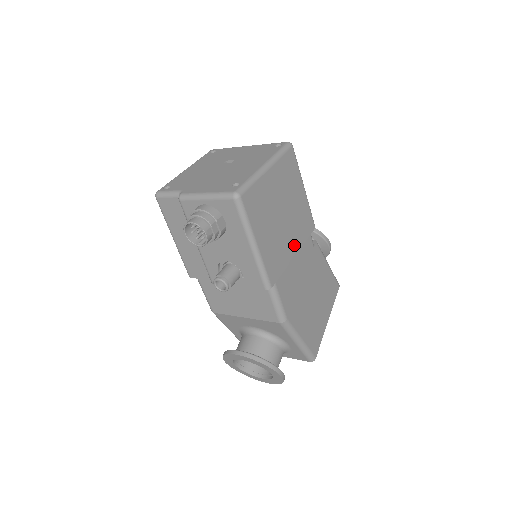
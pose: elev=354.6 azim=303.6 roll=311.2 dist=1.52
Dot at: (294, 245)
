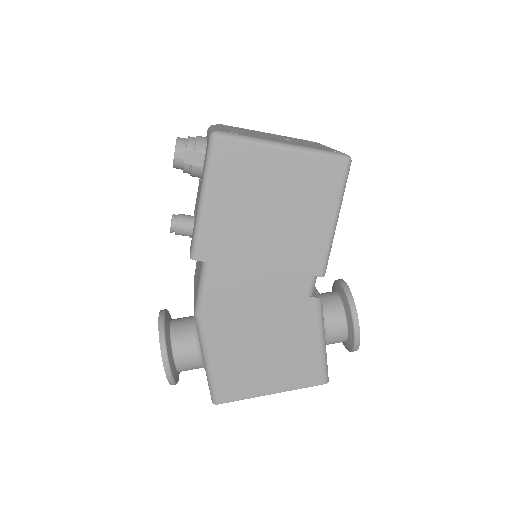
Dot at: (267, 258)
